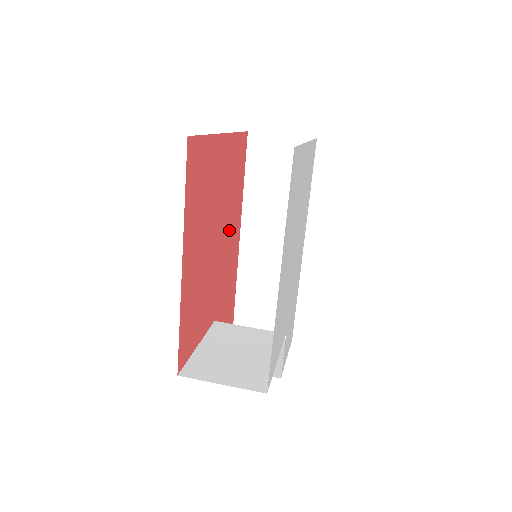
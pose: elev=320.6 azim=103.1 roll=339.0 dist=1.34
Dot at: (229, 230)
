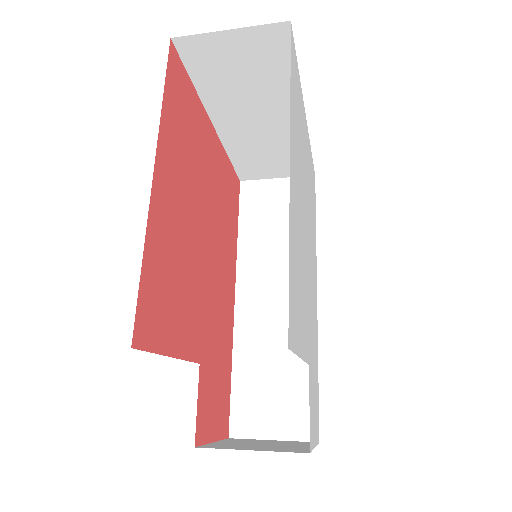
Dot at: (220, 259)
